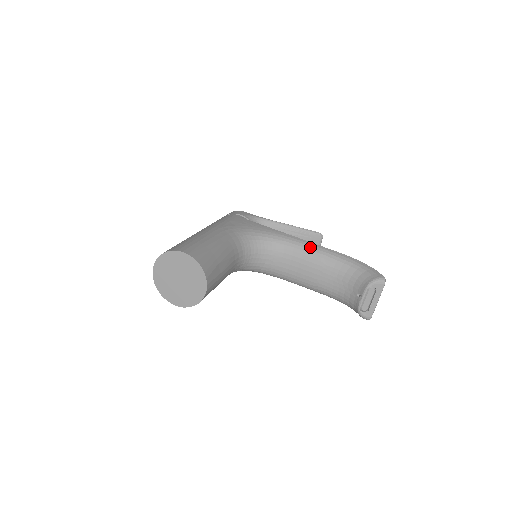
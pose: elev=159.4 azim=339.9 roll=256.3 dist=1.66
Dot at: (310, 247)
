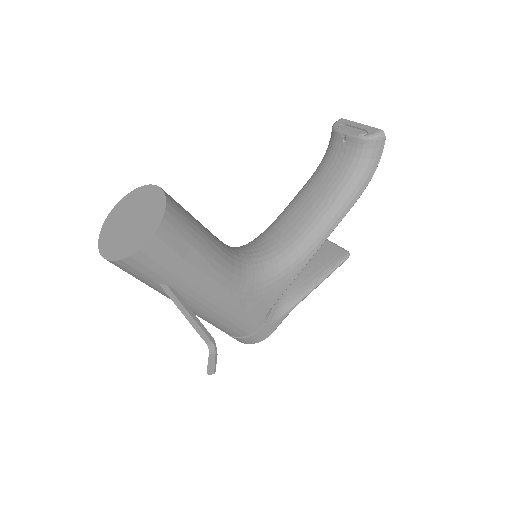
Dot at: occluded
